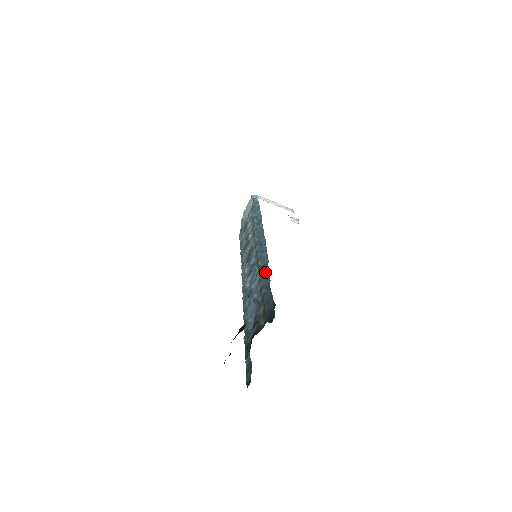
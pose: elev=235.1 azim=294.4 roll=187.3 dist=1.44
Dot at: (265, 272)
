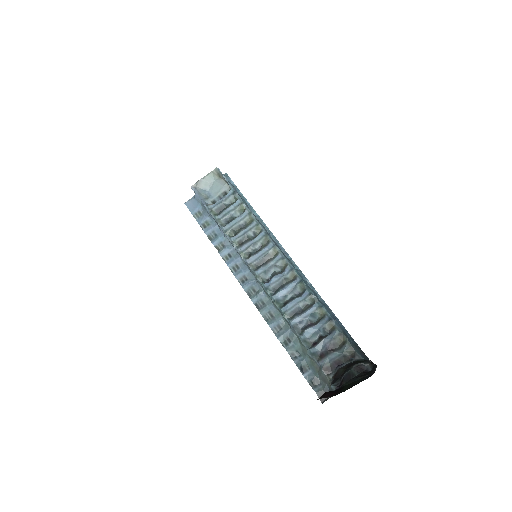
Dot at: (318, 298)
